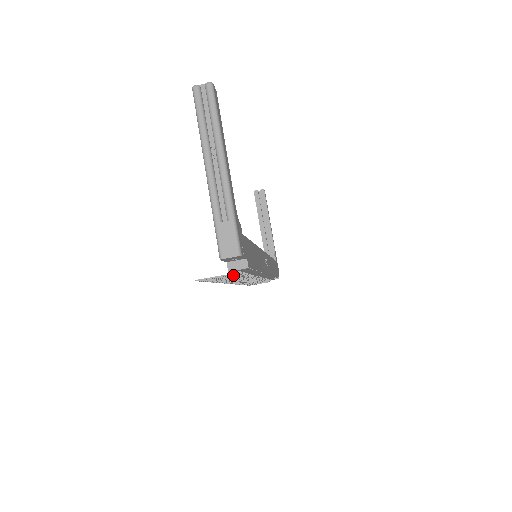
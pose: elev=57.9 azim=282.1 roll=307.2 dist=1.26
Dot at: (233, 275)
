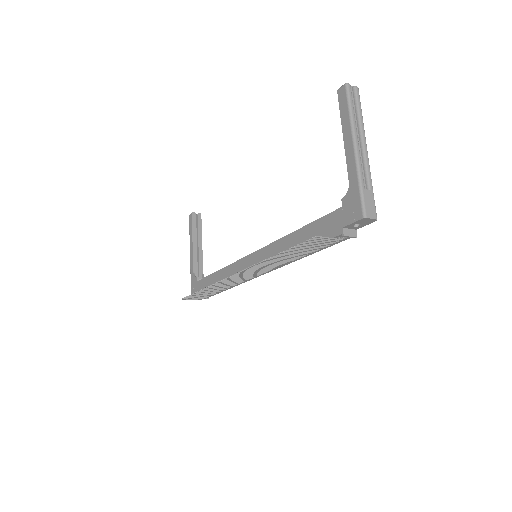
Dot at: occluded
